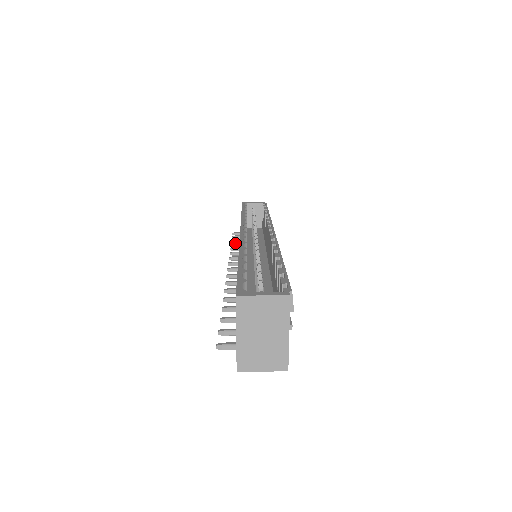
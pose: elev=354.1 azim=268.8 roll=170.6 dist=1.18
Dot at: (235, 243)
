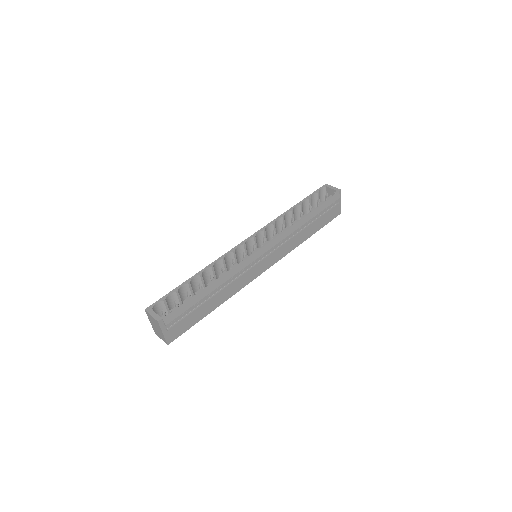
Dot at: occluded
